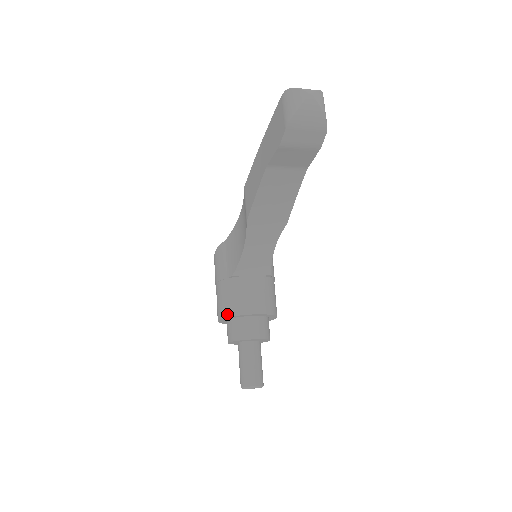
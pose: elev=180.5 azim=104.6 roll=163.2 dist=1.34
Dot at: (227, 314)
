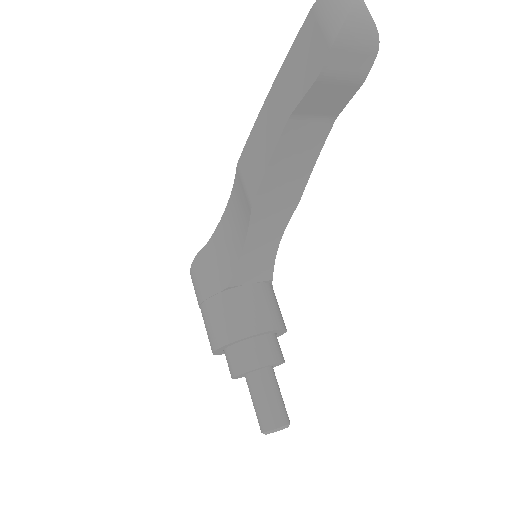
Dot at: (229, 339)
